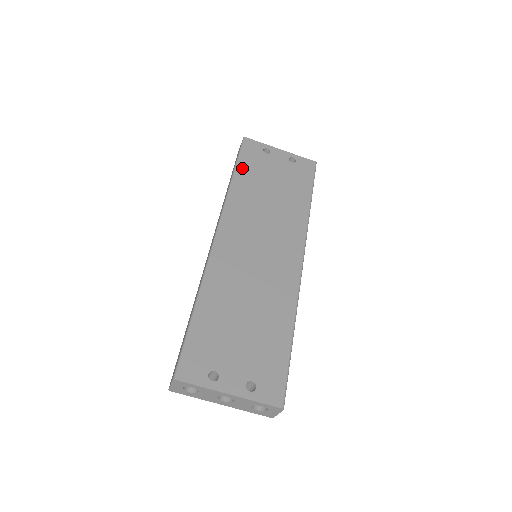
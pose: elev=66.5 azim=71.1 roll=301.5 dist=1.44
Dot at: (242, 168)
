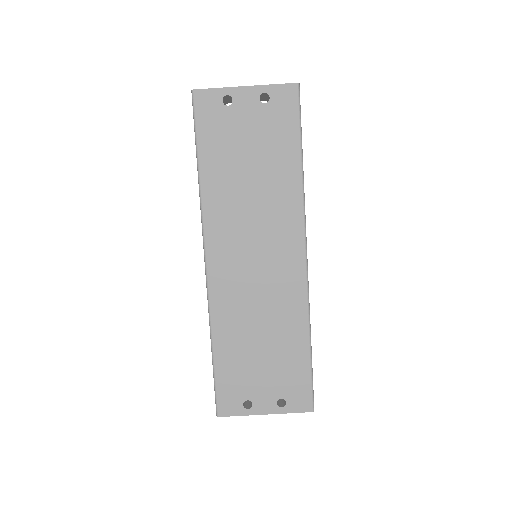
Dot at: (205, 150)
